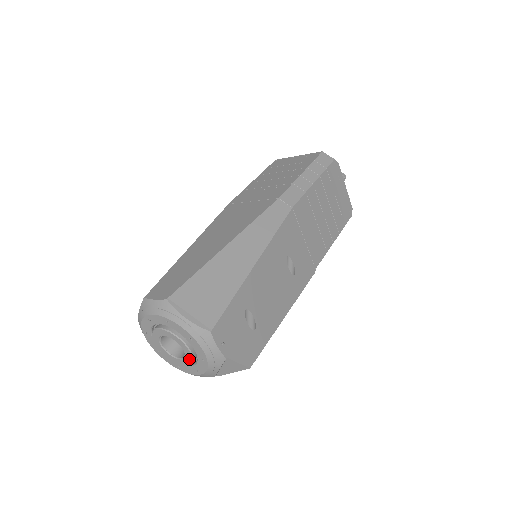
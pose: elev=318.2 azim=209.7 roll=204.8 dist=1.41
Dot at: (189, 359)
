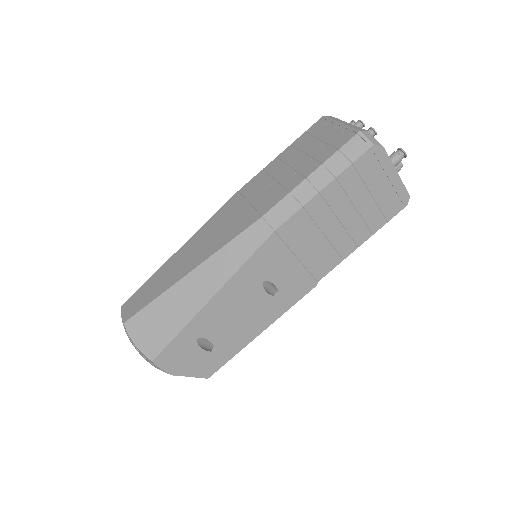
Dot at: occluded
